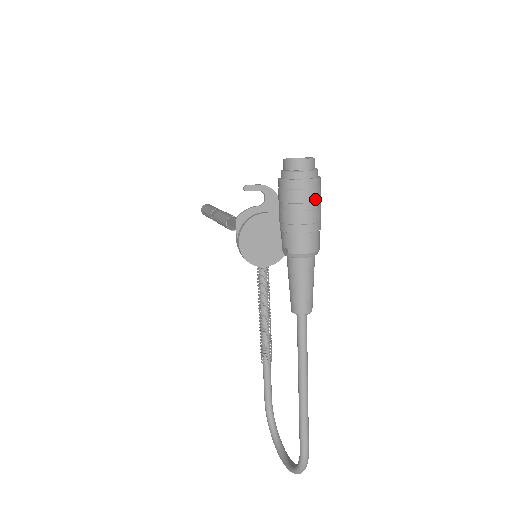
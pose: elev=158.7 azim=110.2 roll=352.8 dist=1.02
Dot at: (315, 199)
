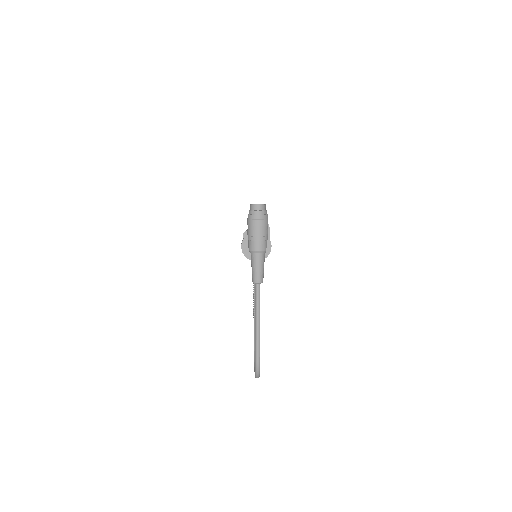
Dot at: (262, 225)
